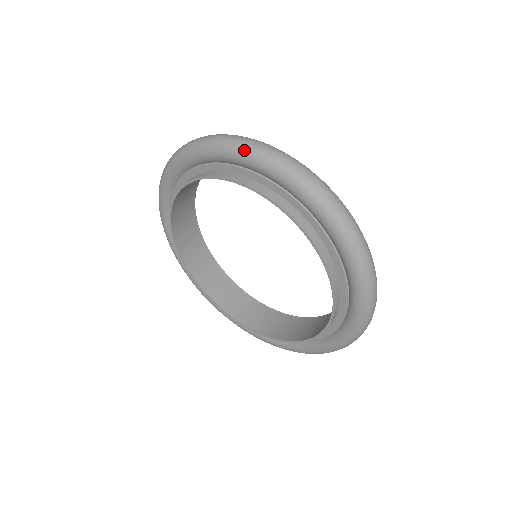
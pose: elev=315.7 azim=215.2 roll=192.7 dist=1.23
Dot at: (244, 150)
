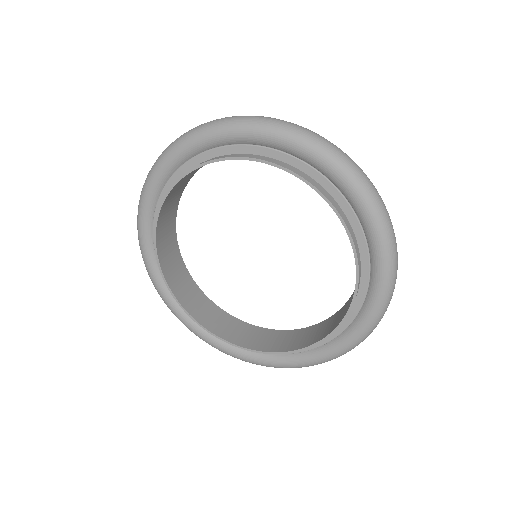
Dot at: (156, 165)
